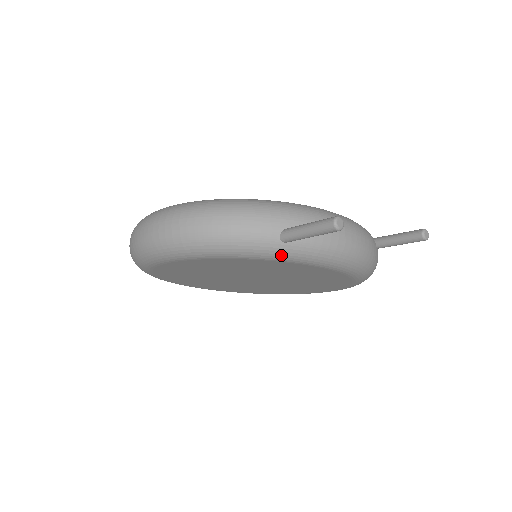
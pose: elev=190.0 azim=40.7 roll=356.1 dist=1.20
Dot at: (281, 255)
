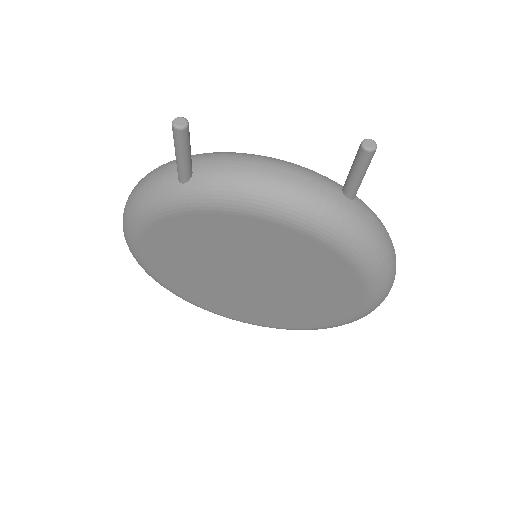
Dot at: (187, 200)
